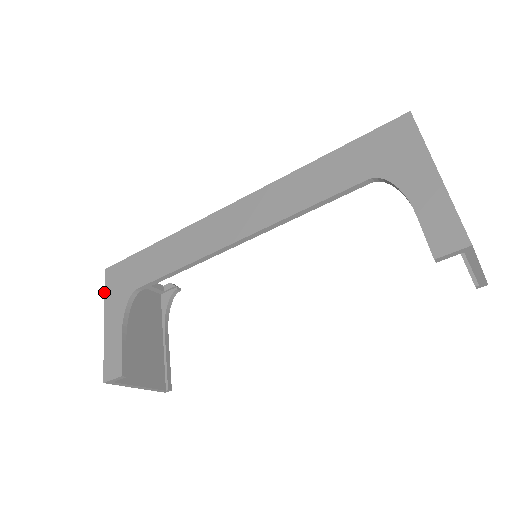
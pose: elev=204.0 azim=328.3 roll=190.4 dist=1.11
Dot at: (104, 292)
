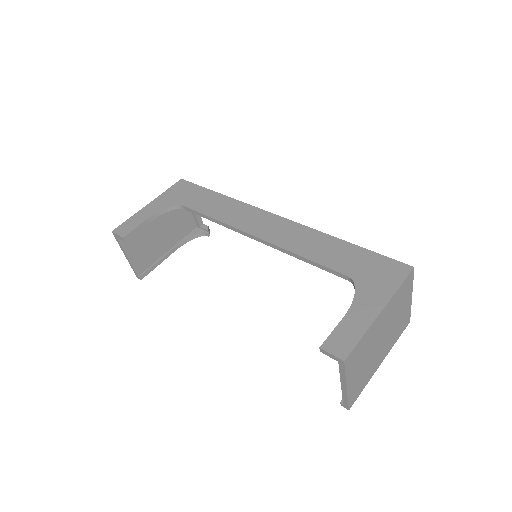
Dot at: (167, 189)
